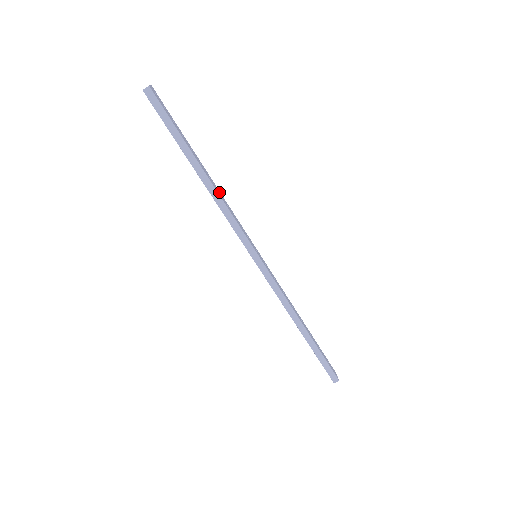
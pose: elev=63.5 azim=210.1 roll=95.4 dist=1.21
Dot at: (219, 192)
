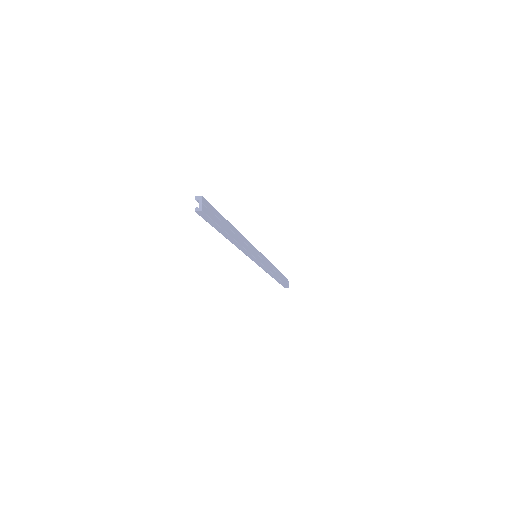
Dot at: (240, 237)
